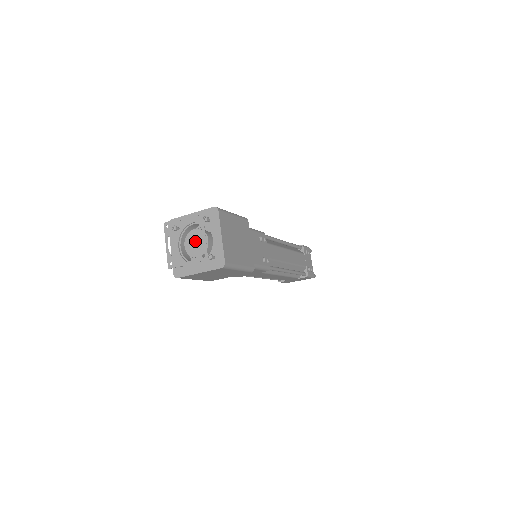
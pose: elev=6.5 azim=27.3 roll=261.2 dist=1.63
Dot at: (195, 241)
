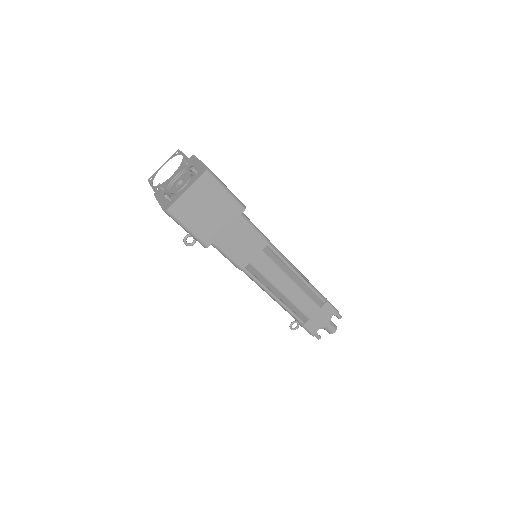
Dot at: occluded
